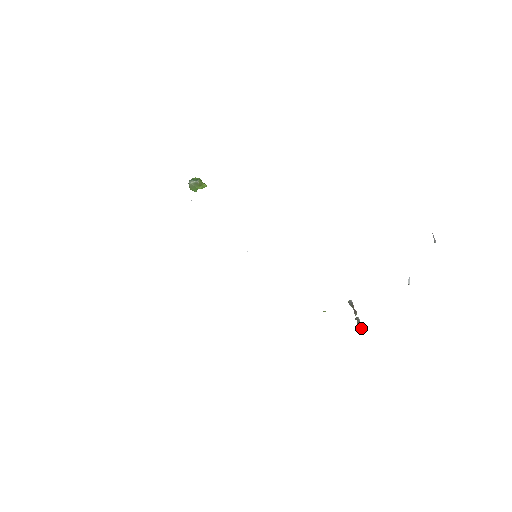
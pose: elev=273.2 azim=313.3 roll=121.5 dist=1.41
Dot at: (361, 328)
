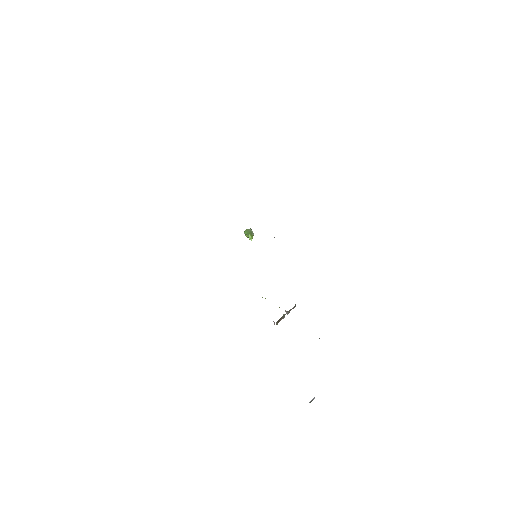
Dot at: (279, 321)
